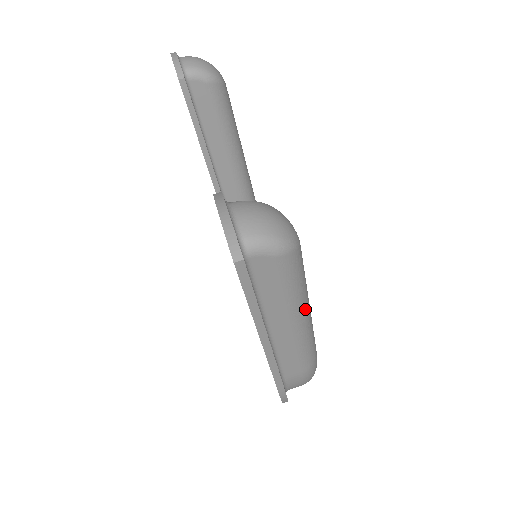
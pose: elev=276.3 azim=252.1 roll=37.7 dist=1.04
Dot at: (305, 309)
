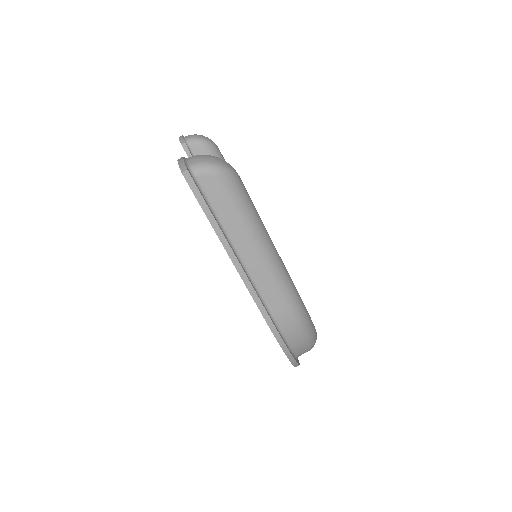
Dot at: (262, 235)
